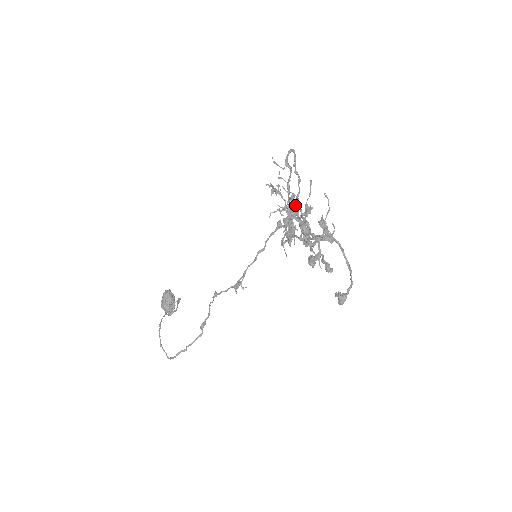
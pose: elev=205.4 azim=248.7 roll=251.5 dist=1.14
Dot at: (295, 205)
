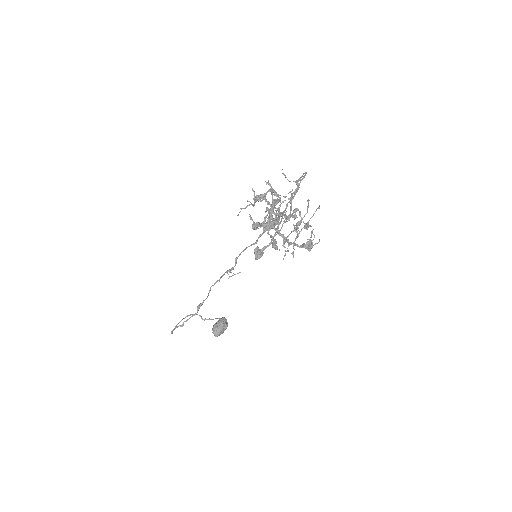
Dot at: (277, 198)
